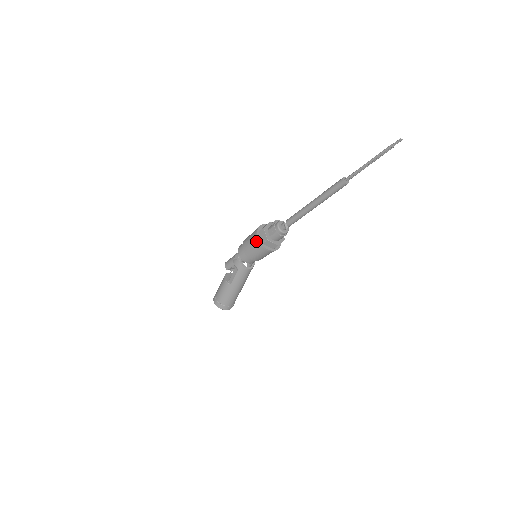
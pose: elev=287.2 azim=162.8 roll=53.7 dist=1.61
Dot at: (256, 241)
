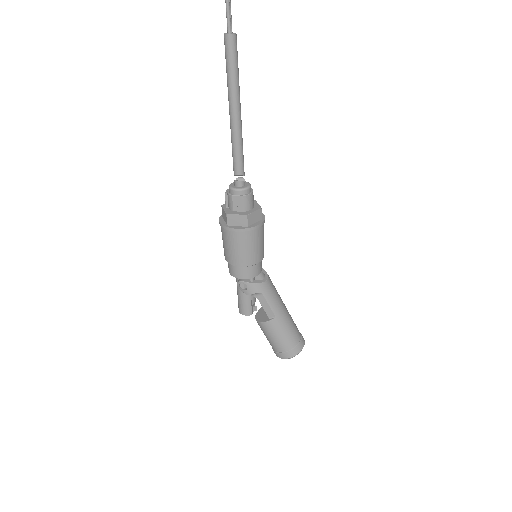
Dot at: (239, 235)
